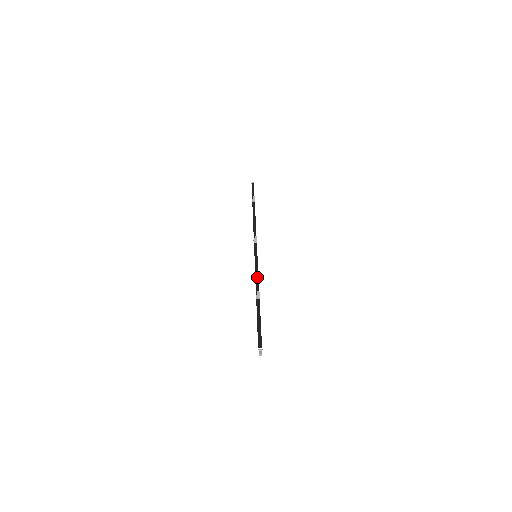
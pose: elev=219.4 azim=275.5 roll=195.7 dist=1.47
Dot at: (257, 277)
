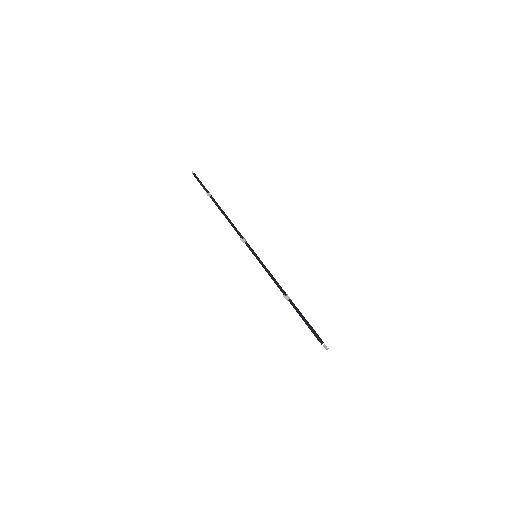
Dot at: (272, 278)
